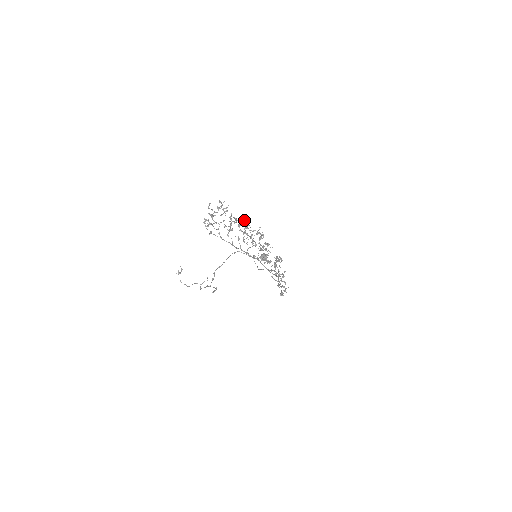
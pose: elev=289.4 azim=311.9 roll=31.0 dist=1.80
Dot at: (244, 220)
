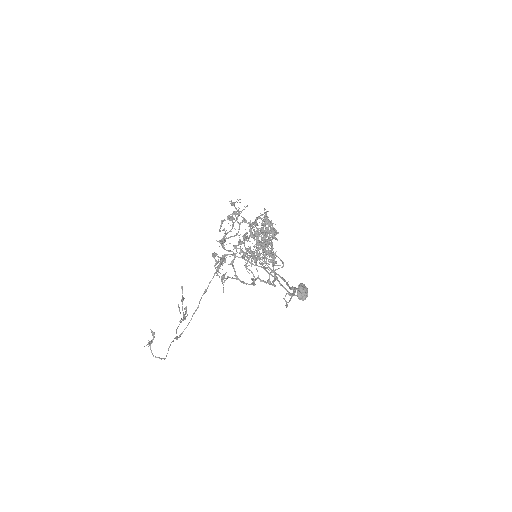
Dot at: (262, 221)
